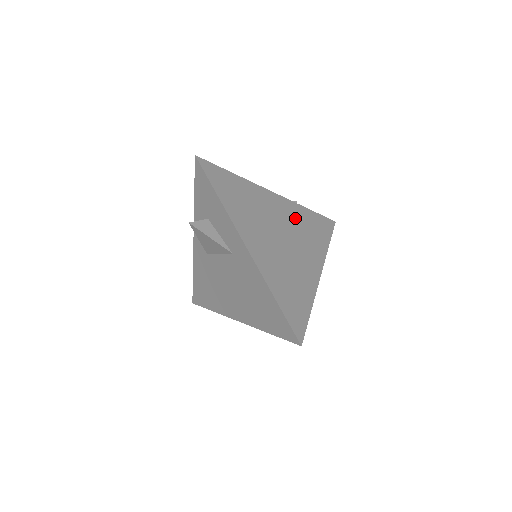
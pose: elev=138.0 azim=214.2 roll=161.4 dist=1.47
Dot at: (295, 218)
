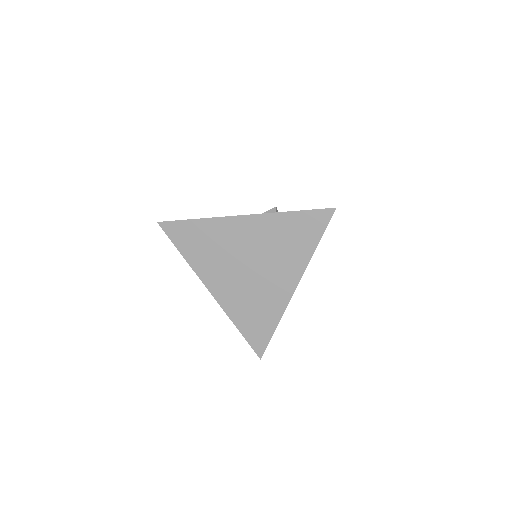
Dot at: (269, 235)
